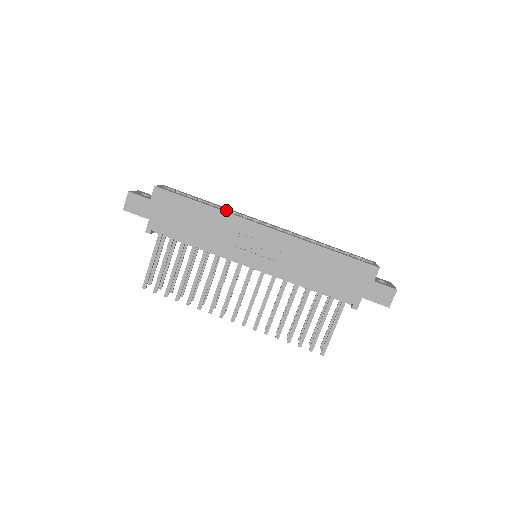
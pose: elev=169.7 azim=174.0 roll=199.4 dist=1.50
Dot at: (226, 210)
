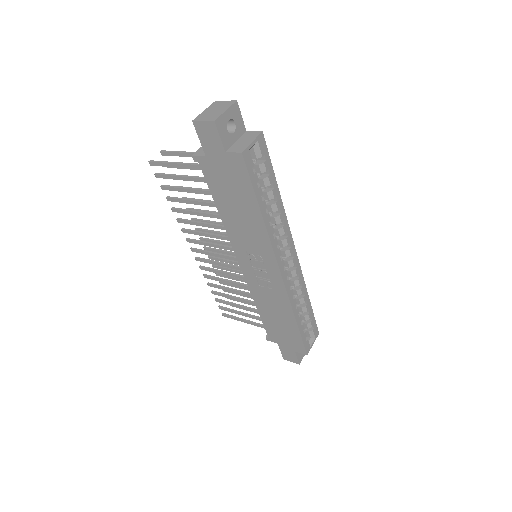
Dot at: (278, 218)
